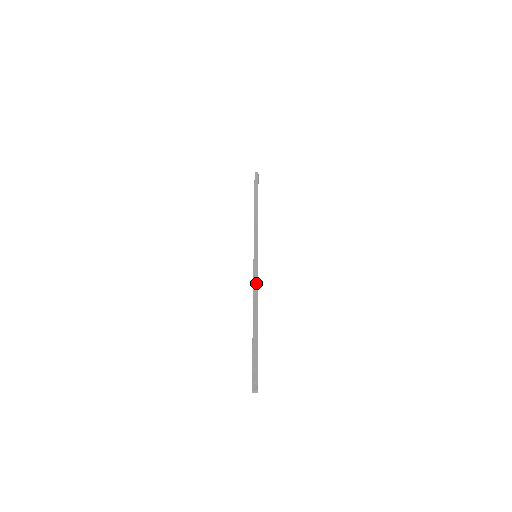
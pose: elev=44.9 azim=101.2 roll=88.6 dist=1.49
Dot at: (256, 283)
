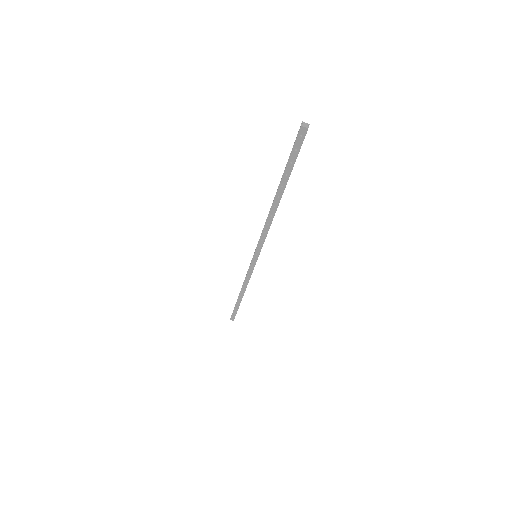
Dot at: occluded
